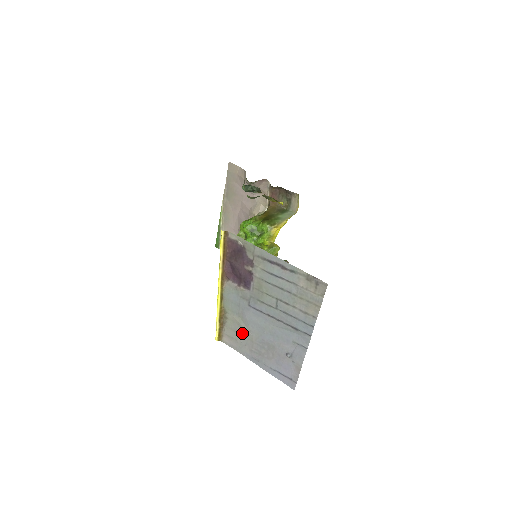
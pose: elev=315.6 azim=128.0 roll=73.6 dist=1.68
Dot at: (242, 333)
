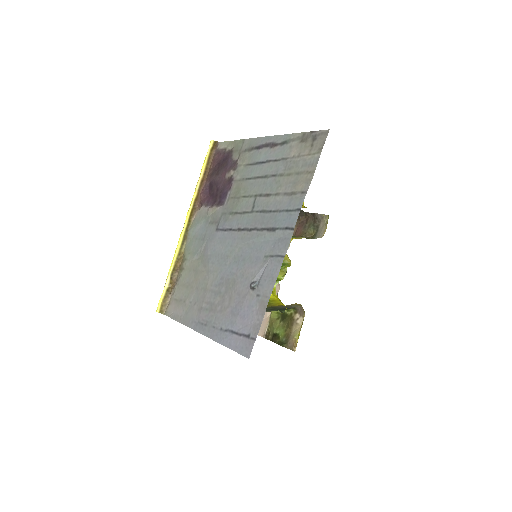
Dot at: (196, 284)
